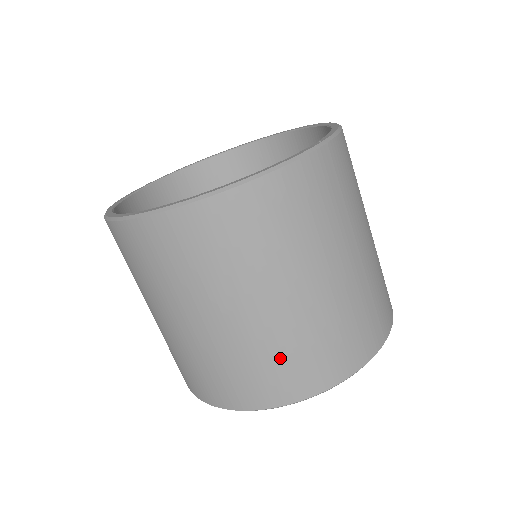
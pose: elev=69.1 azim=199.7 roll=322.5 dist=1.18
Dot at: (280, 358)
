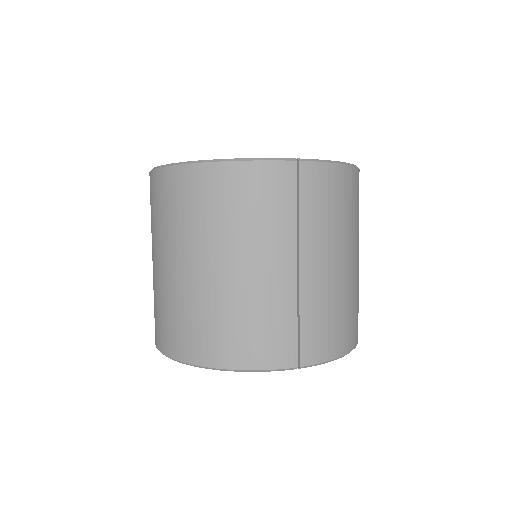
Dot at: (192, 317)
